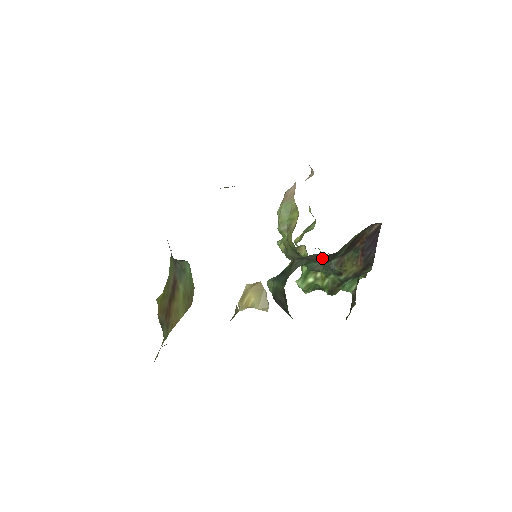
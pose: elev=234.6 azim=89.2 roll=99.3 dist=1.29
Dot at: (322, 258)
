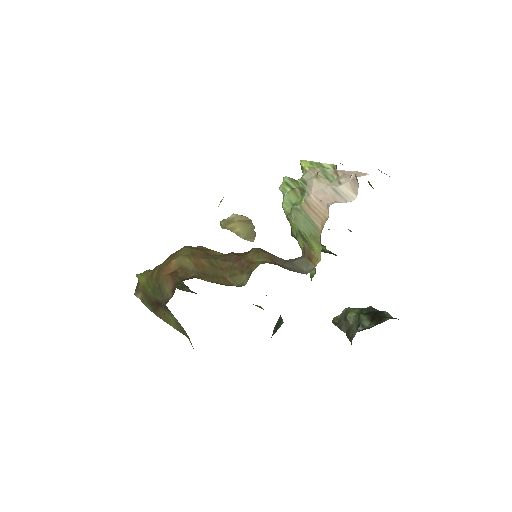
Dot at: occluded
